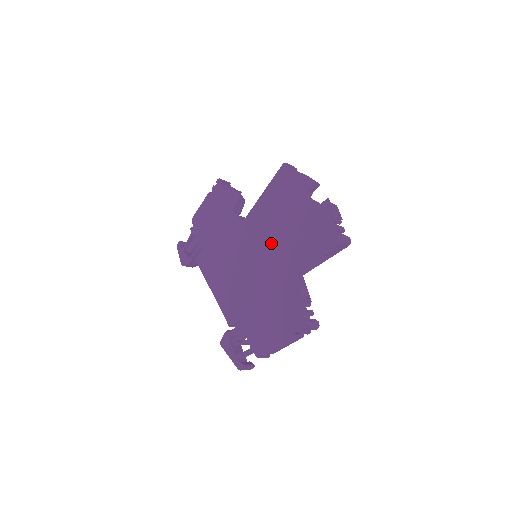
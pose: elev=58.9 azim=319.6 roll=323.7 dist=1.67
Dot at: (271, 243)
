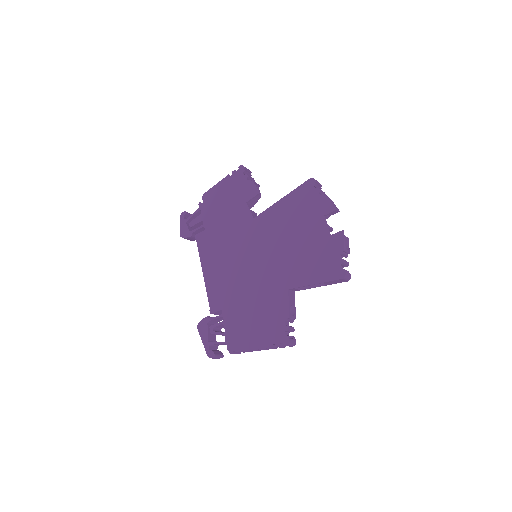
Dot at: (275, 251)
